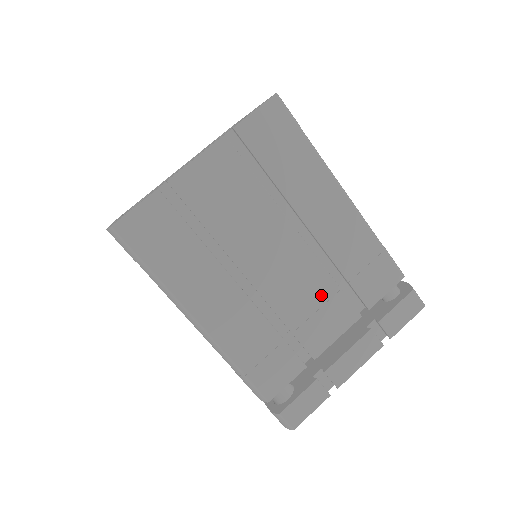
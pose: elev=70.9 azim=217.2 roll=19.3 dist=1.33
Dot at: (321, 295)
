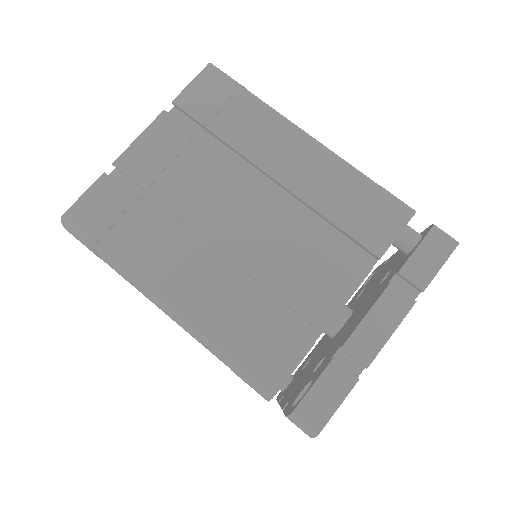
Dot at: (311, 251)
